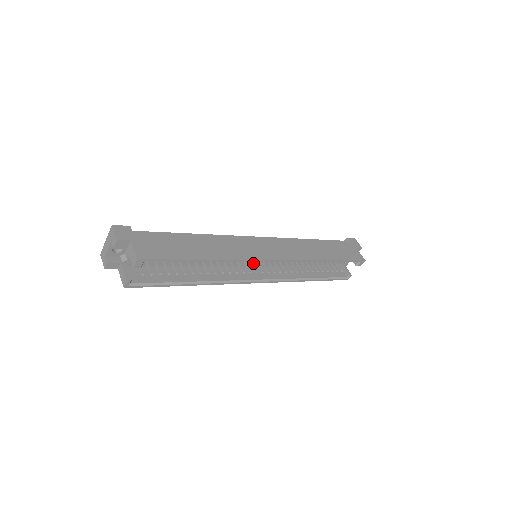
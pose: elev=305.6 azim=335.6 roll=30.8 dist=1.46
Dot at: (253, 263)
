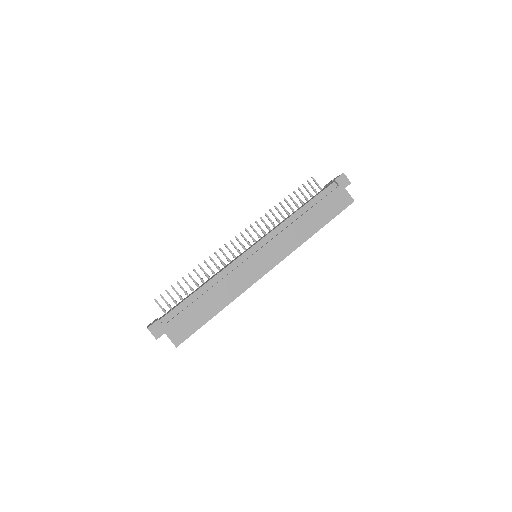
Dot at: occluded
